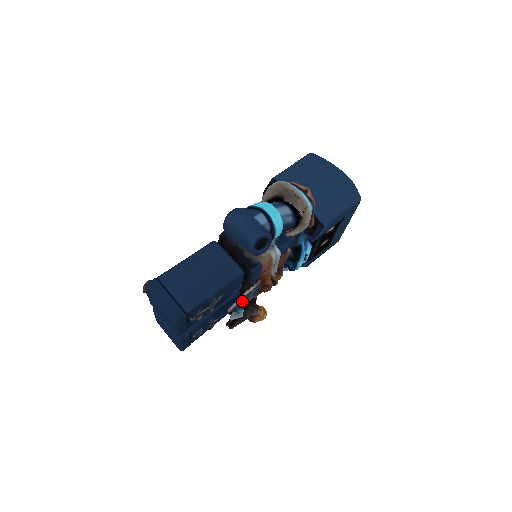
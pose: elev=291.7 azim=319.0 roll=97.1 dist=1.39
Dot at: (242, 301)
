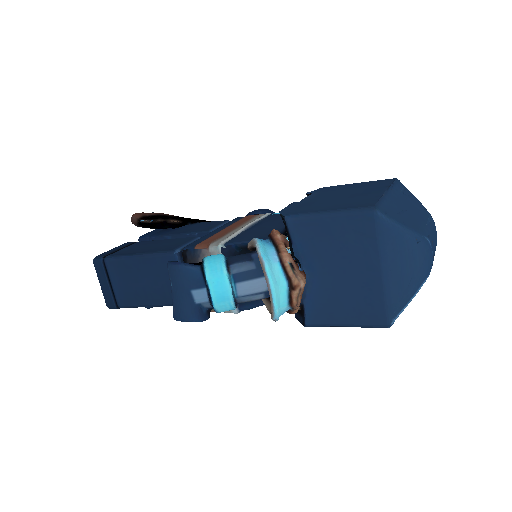
Dot at: occluded
